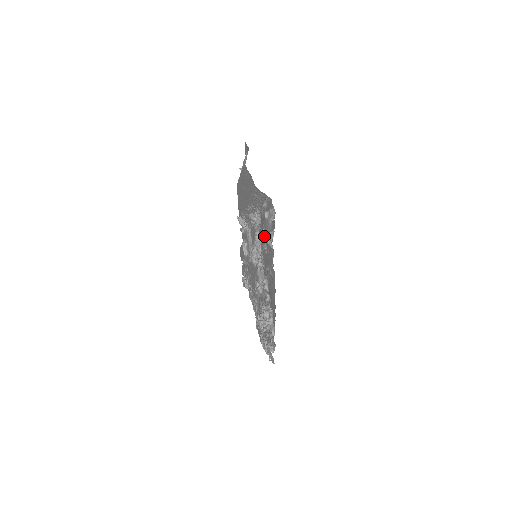
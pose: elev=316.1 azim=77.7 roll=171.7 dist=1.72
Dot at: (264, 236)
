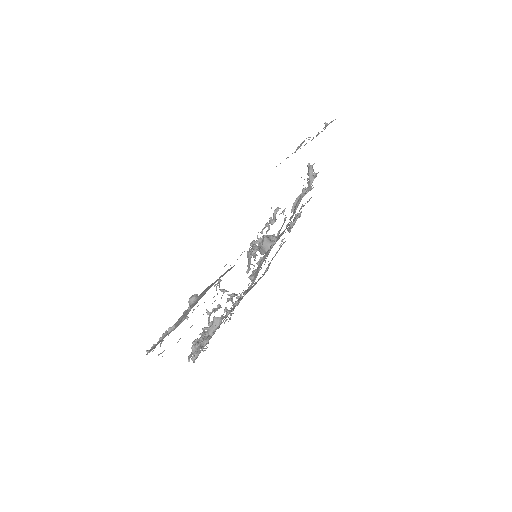
Dot at: occluded
